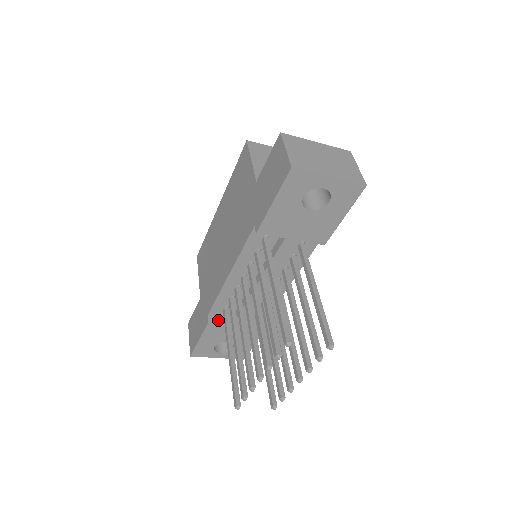
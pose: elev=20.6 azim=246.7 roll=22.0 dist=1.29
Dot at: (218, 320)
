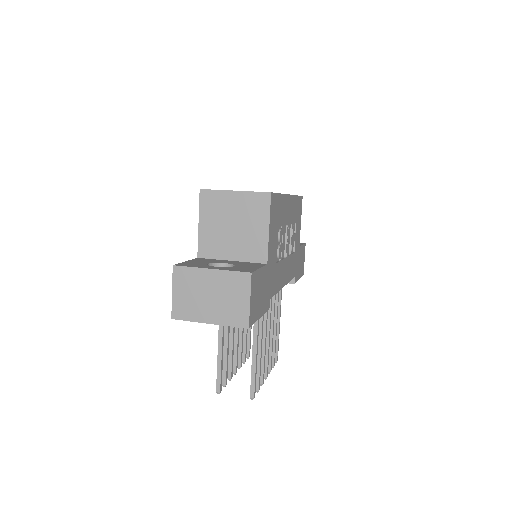
Dot at: occluded
